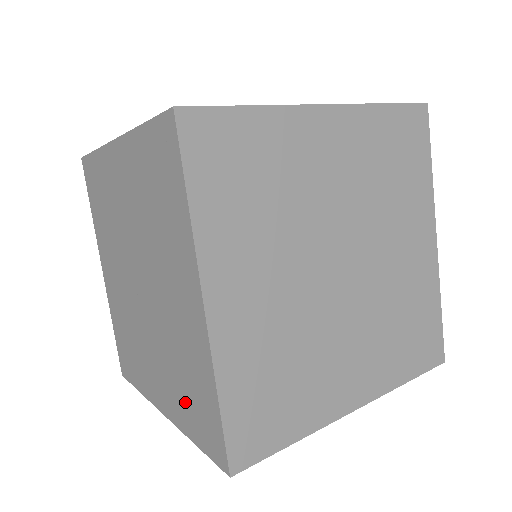
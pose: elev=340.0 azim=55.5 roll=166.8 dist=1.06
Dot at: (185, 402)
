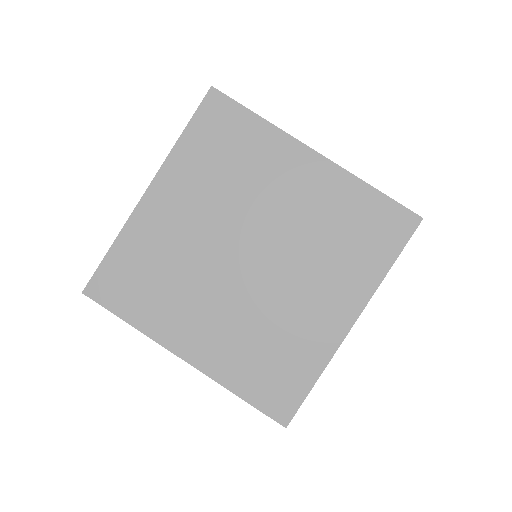
Dot at: (253, 366)
